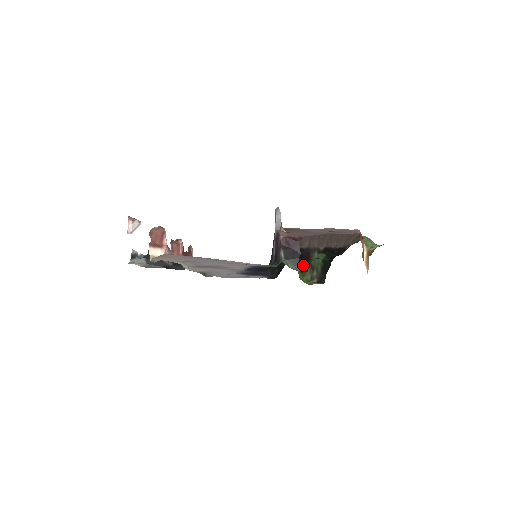
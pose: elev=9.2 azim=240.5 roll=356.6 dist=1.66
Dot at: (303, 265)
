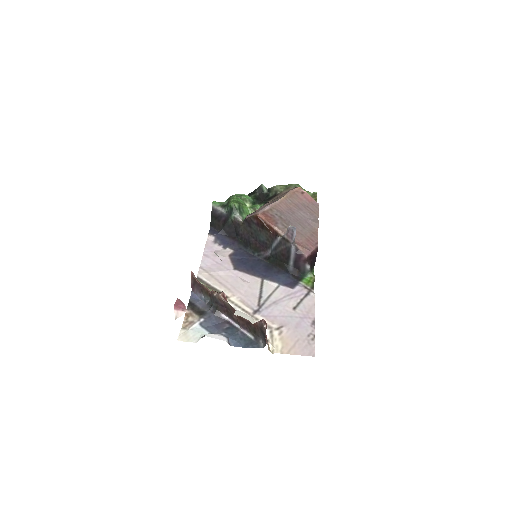
Dot at: occluded
